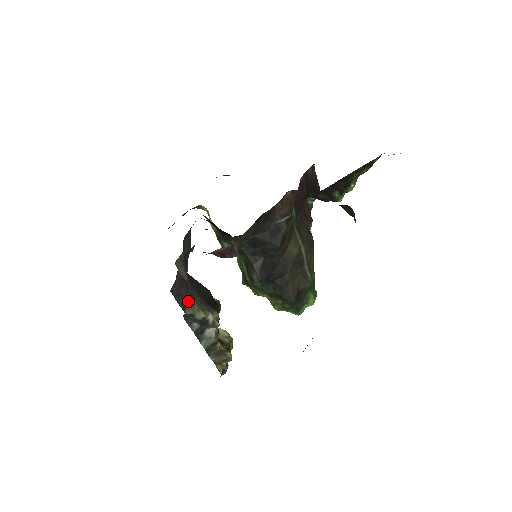
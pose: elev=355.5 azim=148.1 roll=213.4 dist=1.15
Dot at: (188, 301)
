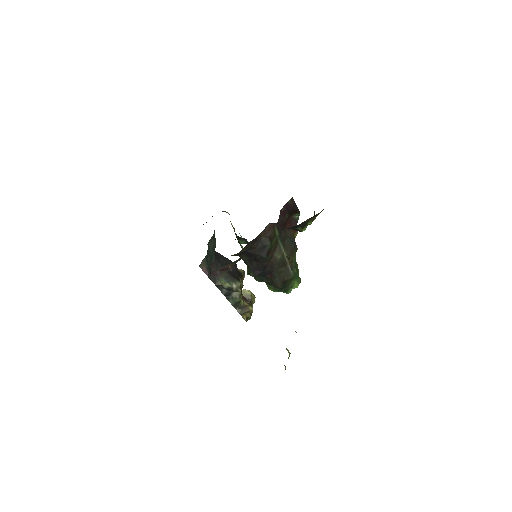
Dot at: (217, 276)
